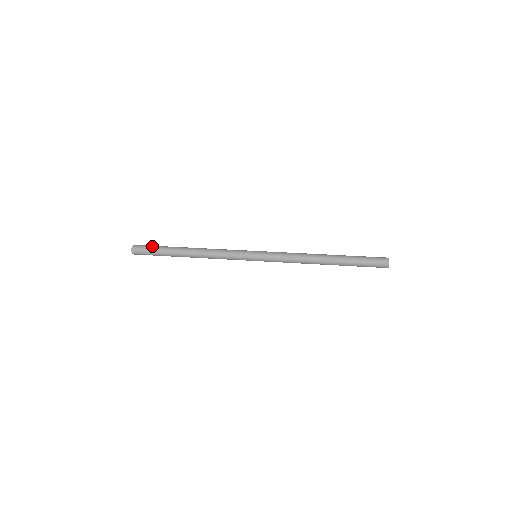
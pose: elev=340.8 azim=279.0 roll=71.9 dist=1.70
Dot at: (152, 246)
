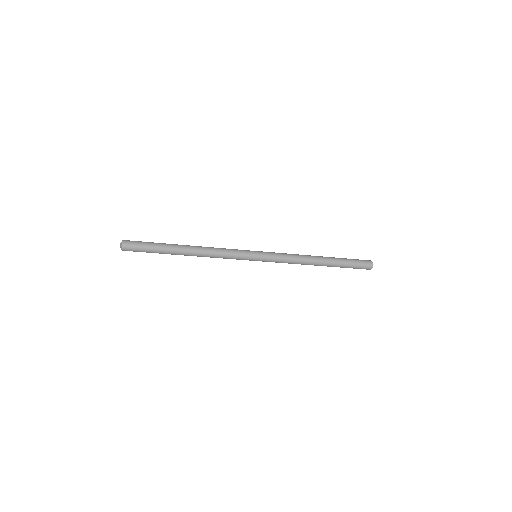
Dot at: occluded
